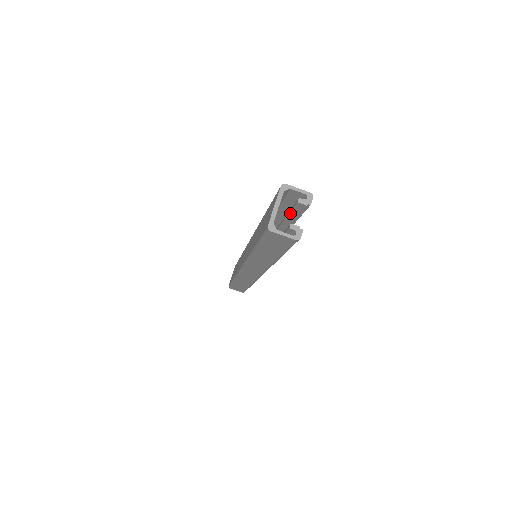
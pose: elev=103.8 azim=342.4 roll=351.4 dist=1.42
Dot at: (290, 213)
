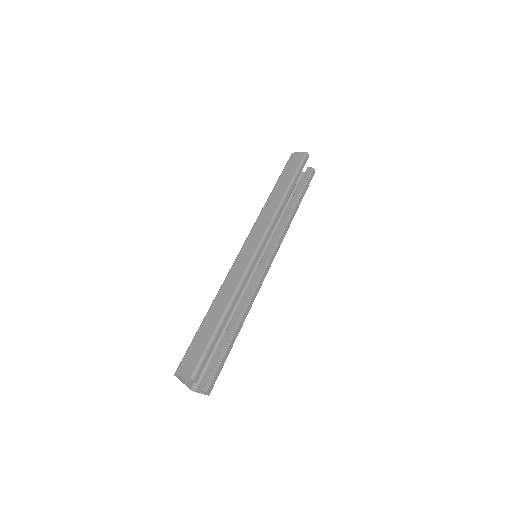
Dot at: occluded
